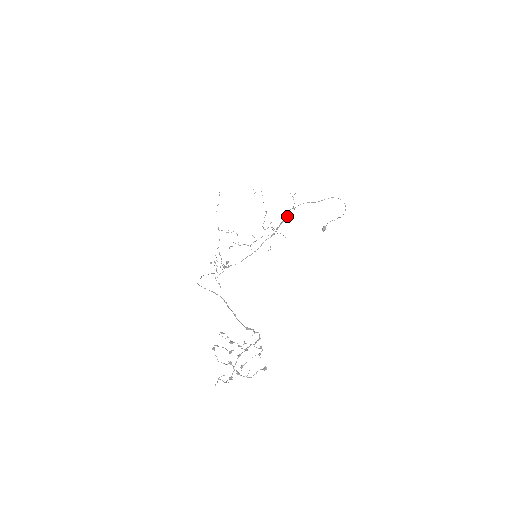
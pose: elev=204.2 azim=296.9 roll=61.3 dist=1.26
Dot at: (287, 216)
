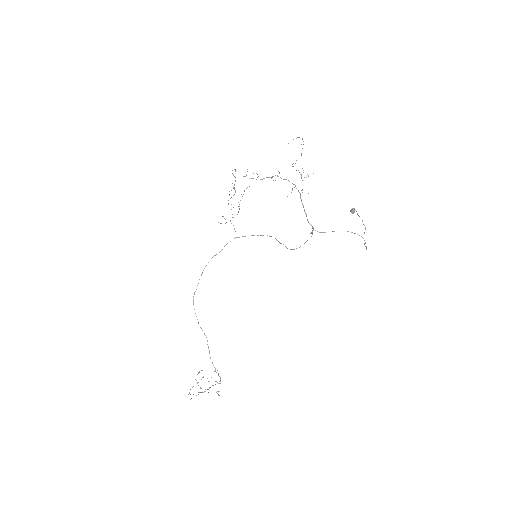
Dot at: occluded
